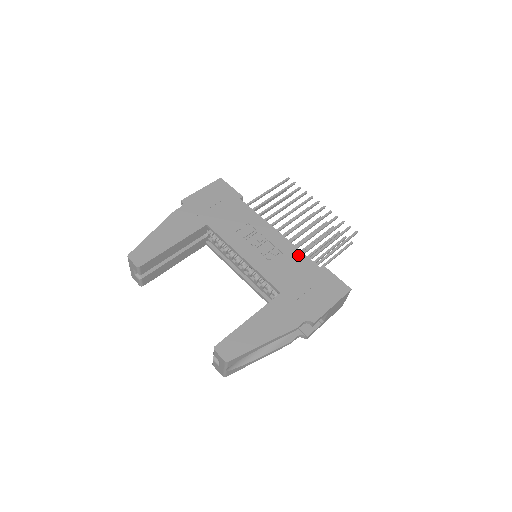
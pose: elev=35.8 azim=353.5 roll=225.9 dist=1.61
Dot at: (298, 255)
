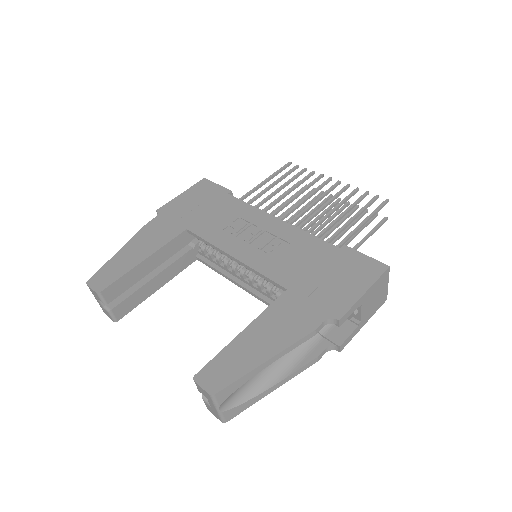
Dot at: (307, 240)
